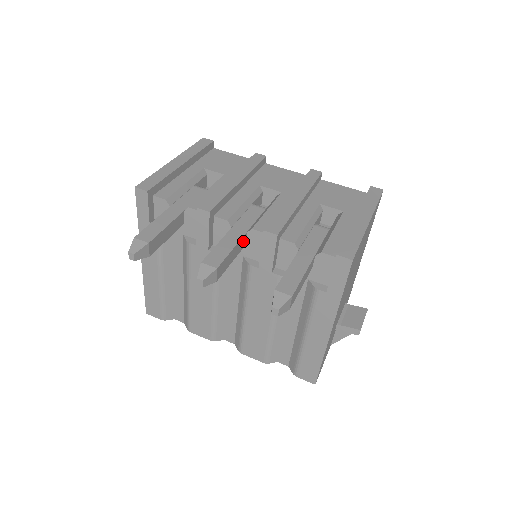
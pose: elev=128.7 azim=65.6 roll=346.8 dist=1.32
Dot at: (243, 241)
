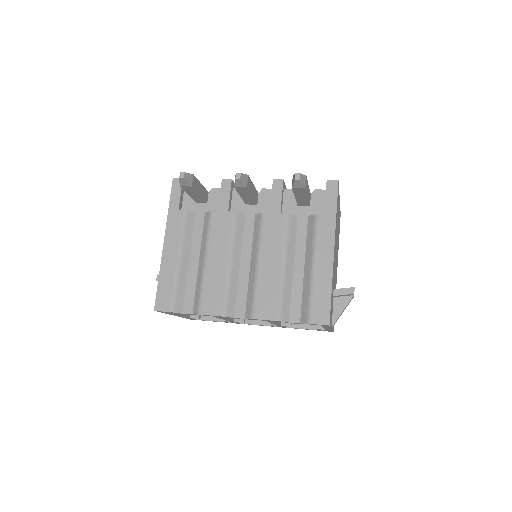
Dot at: (257, 196)
